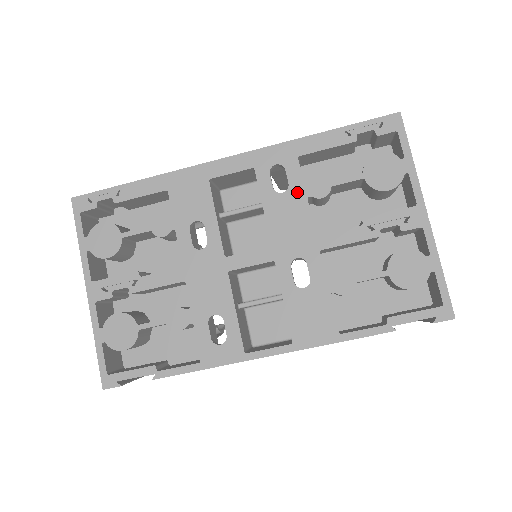
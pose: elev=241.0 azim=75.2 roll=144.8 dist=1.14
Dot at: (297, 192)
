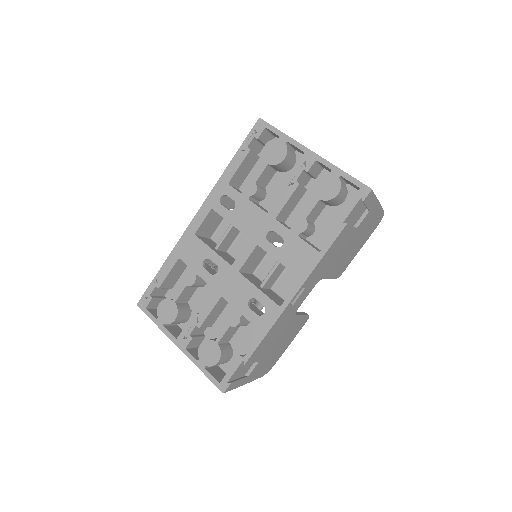
Dot at: (241, 201)
